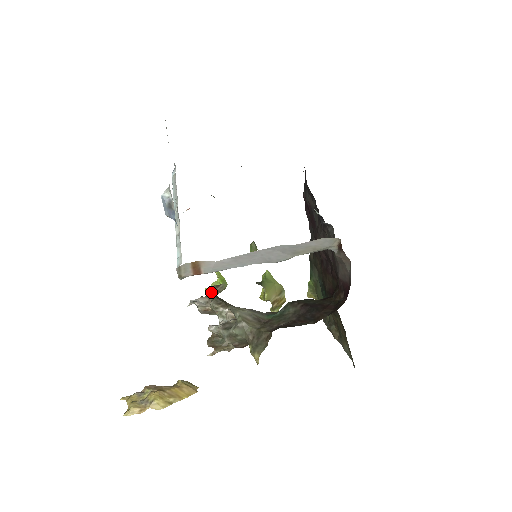
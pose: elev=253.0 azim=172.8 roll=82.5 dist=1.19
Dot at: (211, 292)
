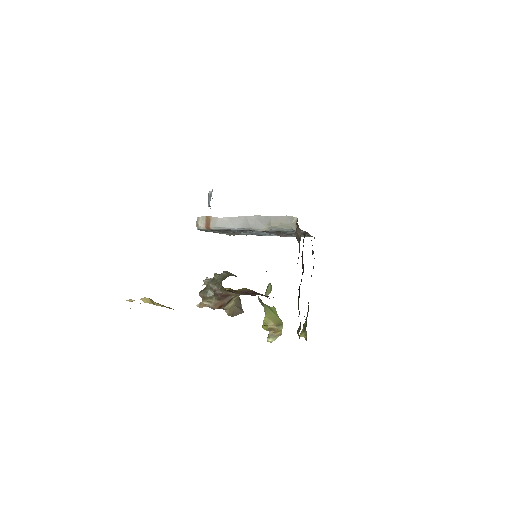
Dot at: occluded
